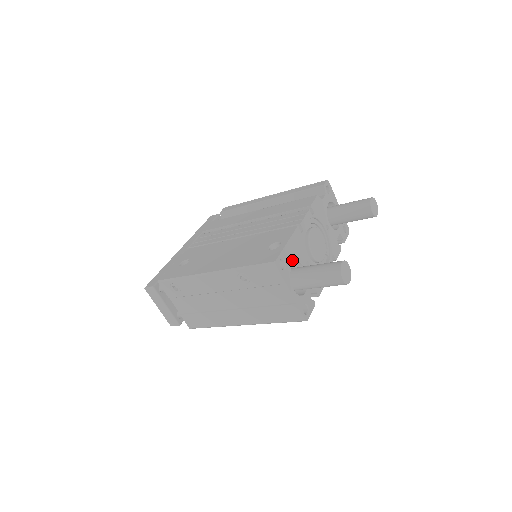
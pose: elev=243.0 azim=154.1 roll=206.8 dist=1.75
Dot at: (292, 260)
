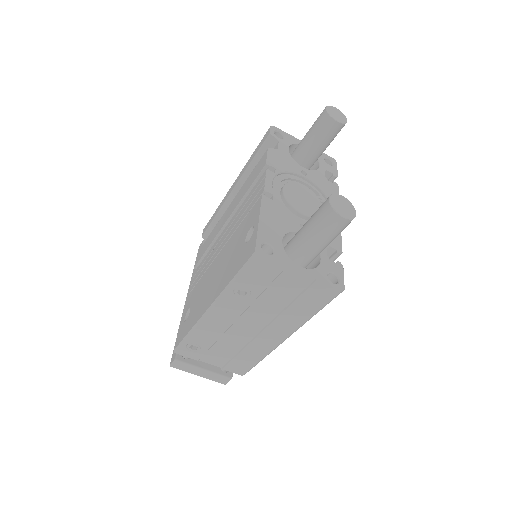
Dot at: (278, 236)
